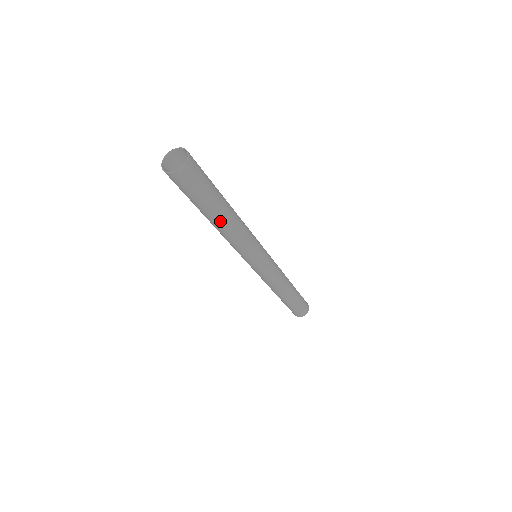
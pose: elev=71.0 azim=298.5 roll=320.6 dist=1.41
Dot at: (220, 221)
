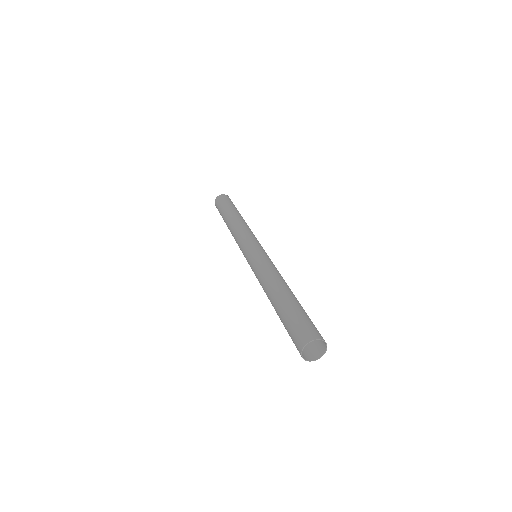
Dot at: occluded
